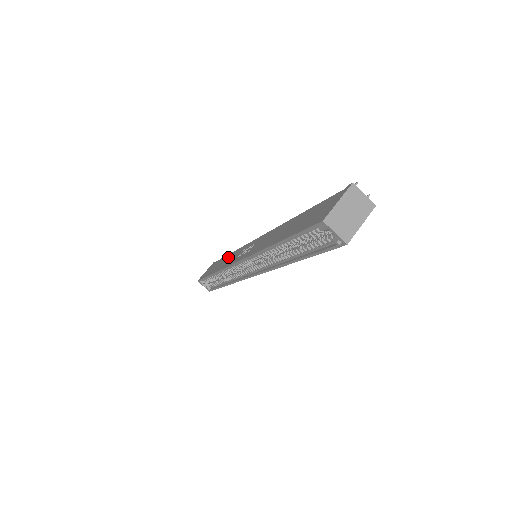
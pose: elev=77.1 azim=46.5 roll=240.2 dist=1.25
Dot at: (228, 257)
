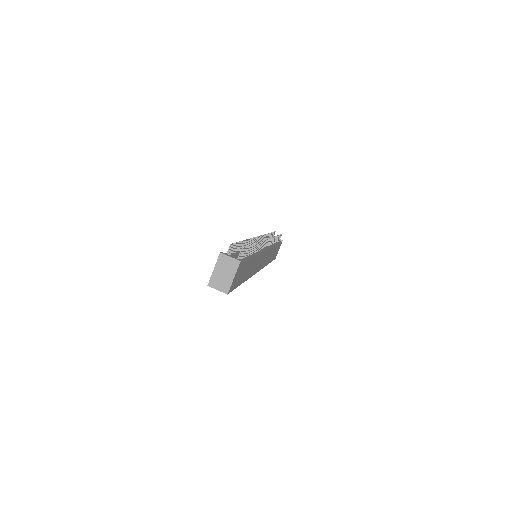
Dot at: occluded
